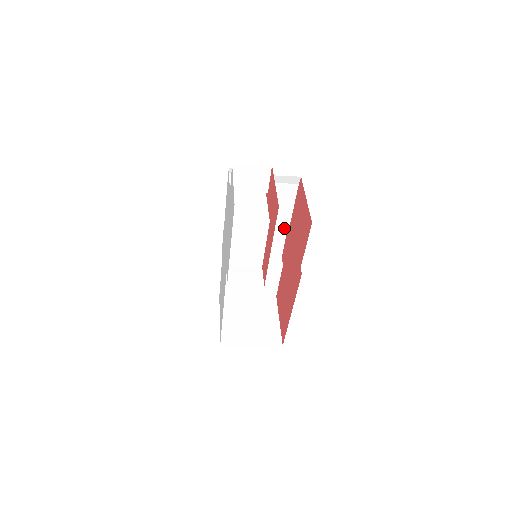
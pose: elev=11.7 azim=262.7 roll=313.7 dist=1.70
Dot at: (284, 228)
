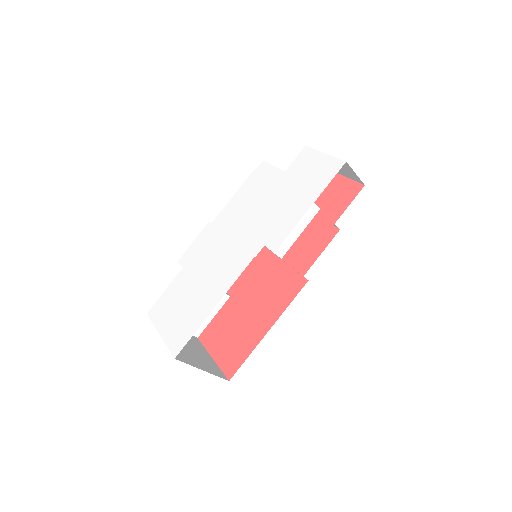
Dot at: occluded
